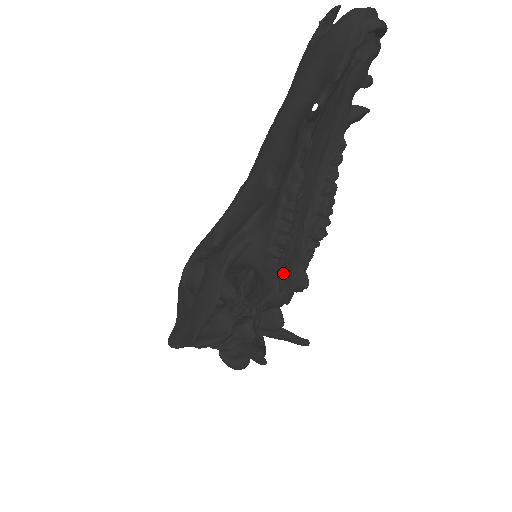
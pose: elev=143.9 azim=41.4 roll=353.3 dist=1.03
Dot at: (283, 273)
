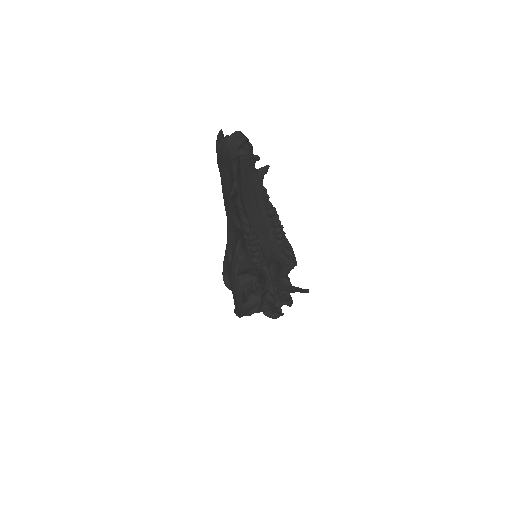
Dot at: (272, 262)
